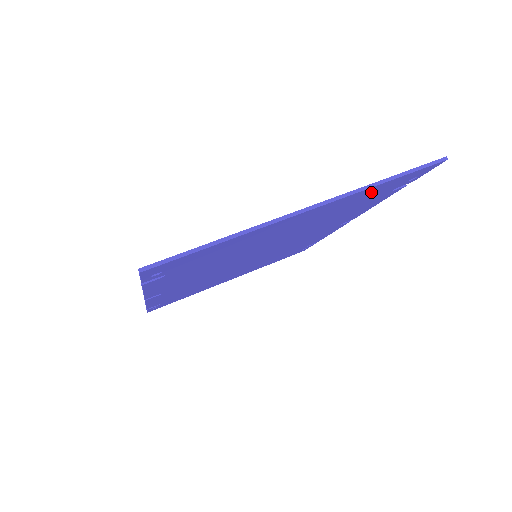
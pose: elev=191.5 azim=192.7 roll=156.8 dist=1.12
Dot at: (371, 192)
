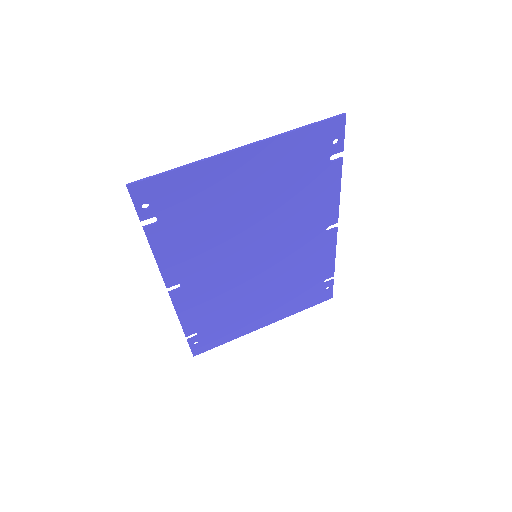
Dot at: (298, 147)
